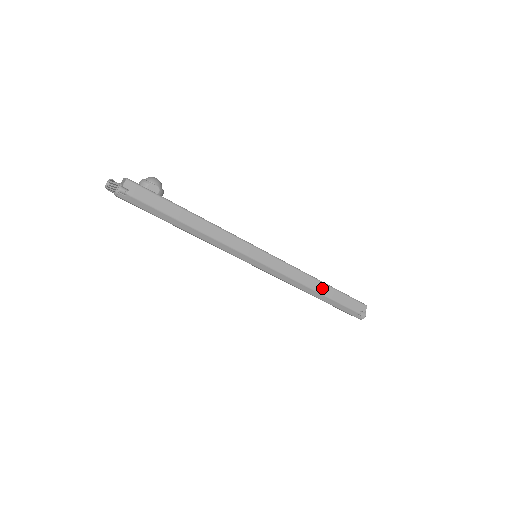
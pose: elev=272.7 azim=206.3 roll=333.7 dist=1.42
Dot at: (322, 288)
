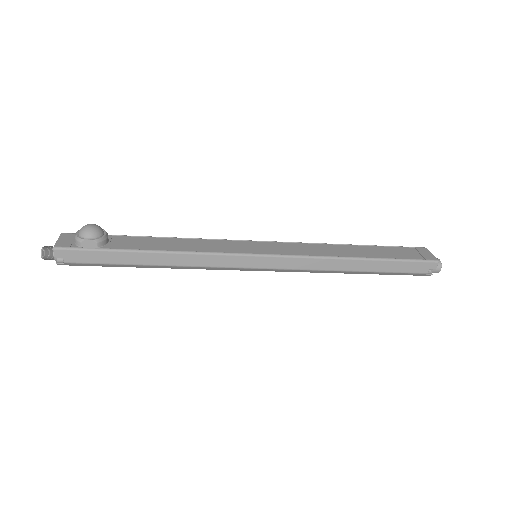
Dot at: (359, 265)
